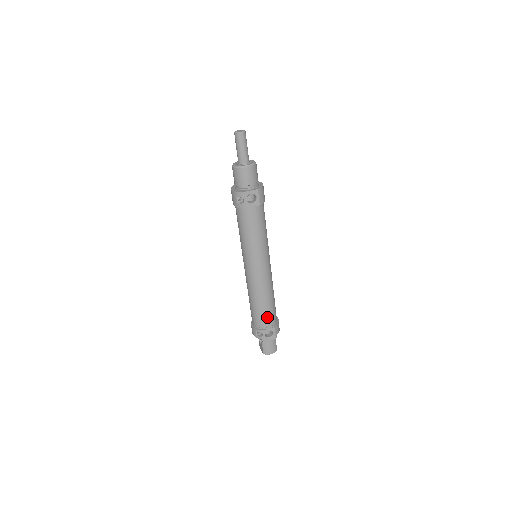
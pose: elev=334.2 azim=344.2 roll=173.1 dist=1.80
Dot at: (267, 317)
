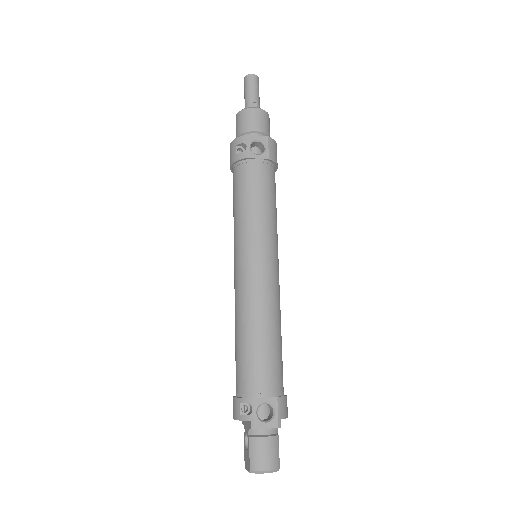
Dot at: (264, 369)
